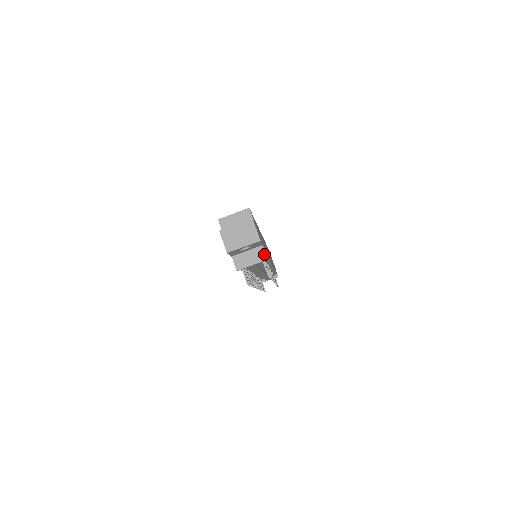
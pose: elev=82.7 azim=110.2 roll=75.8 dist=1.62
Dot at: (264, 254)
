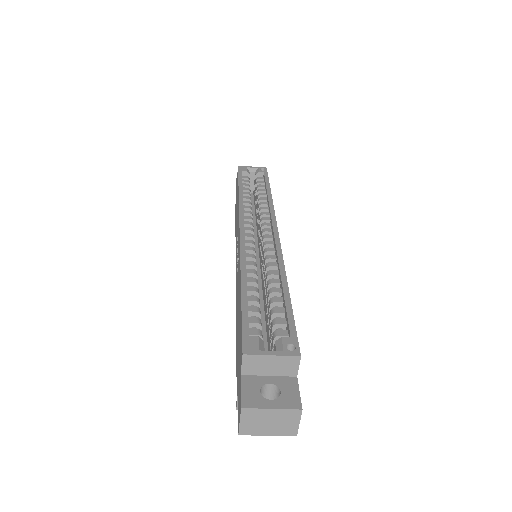
Dot at: occluded
